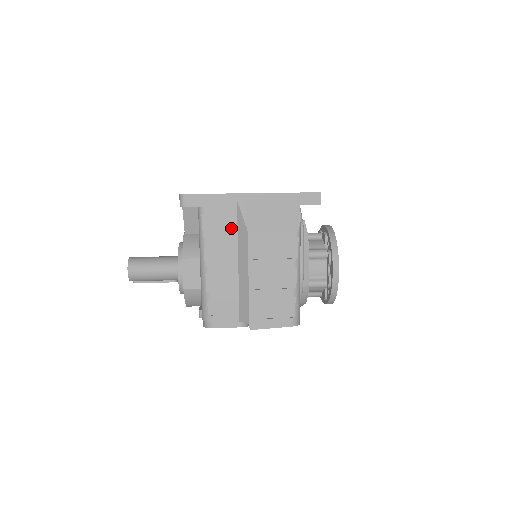
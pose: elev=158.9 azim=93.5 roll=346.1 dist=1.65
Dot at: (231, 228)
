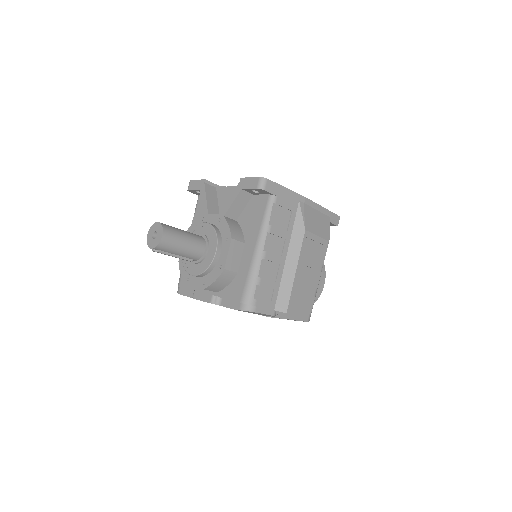
Dot at: (290, 223)
